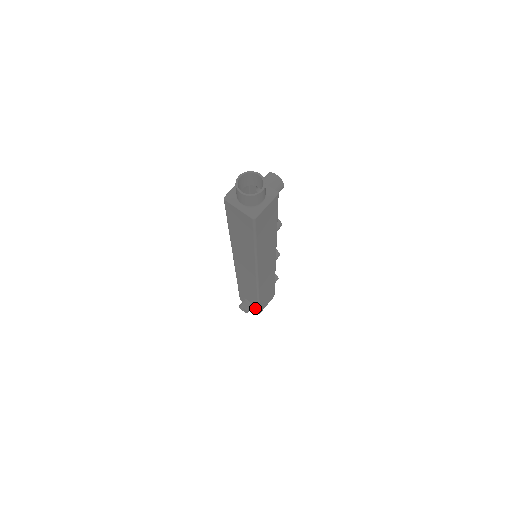
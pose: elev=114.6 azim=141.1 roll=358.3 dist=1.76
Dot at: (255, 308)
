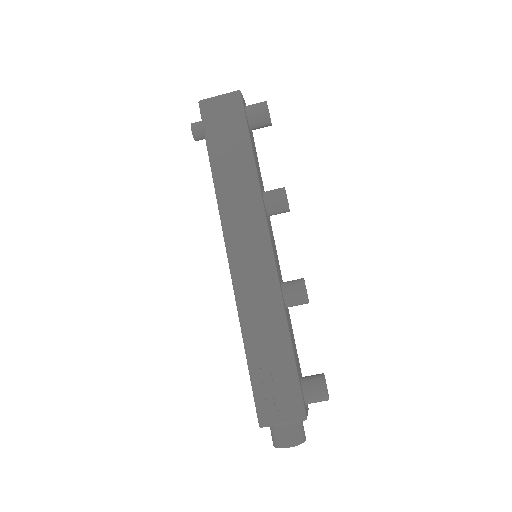
Dot at: occluded
